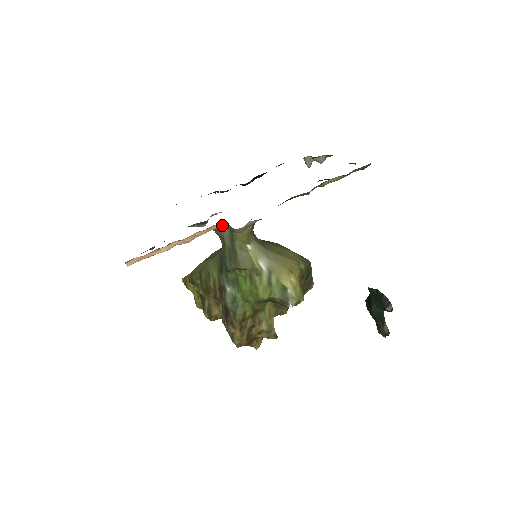
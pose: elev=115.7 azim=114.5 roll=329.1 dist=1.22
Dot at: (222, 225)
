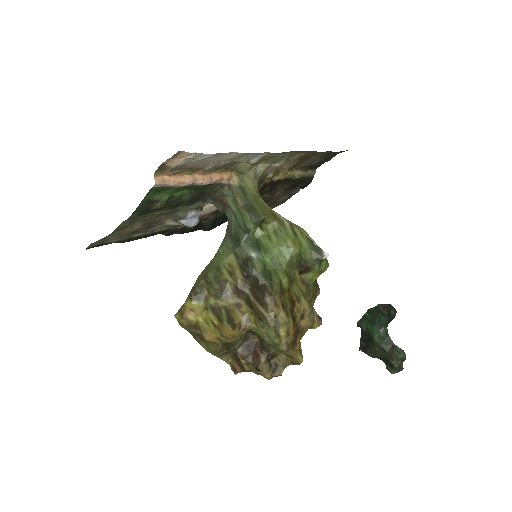
Dot at: (231, 179)
